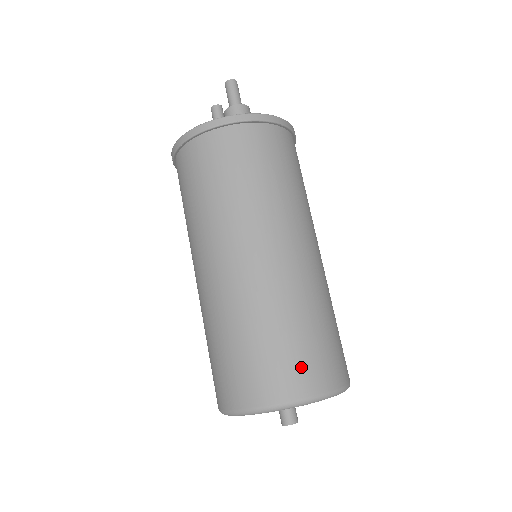
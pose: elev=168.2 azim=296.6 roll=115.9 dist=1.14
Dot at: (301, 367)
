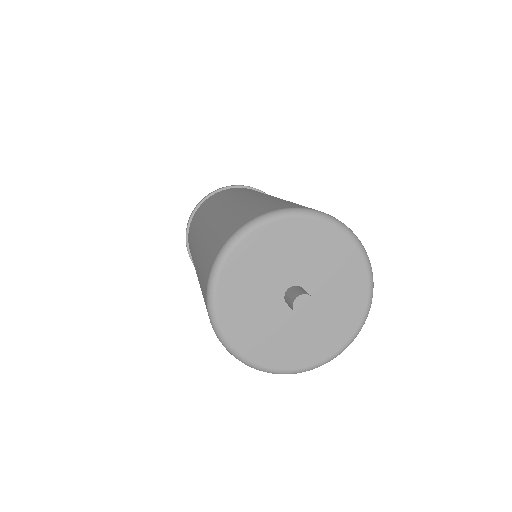
Dot at: (279, 205)
